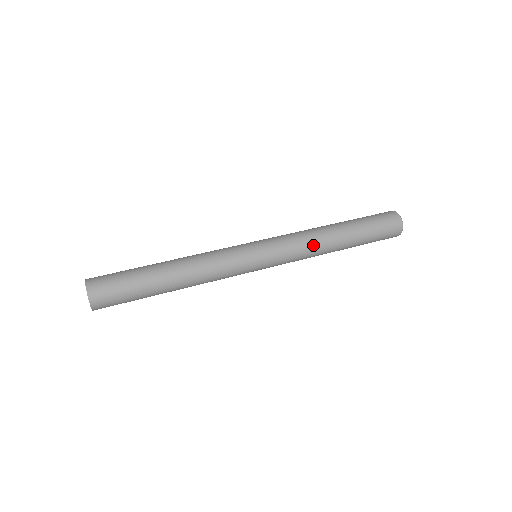
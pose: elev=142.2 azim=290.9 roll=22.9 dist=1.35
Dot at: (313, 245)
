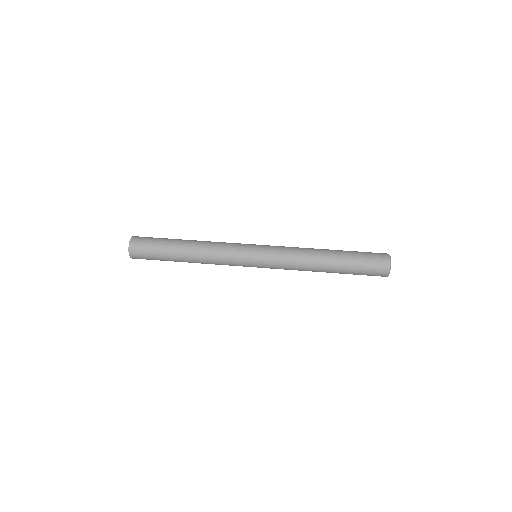
Dot at: (301, 265)
